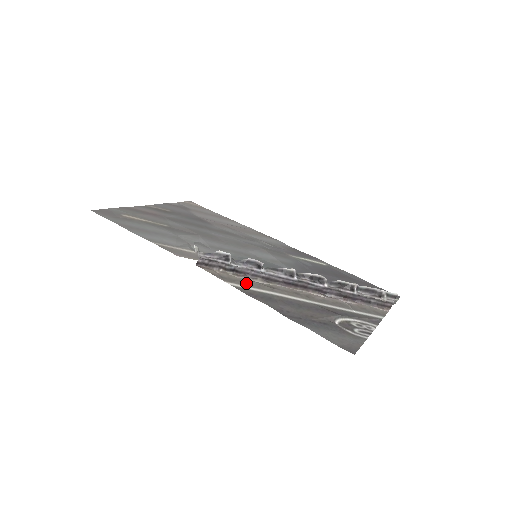
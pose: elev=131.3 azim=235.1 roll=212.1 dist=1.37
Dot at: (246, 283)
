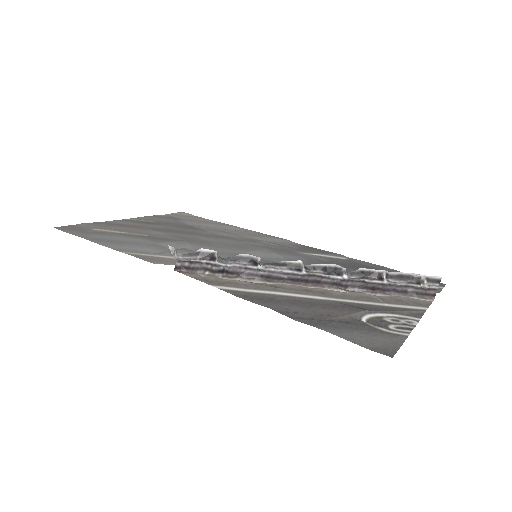
Dot at: (239, 285)
